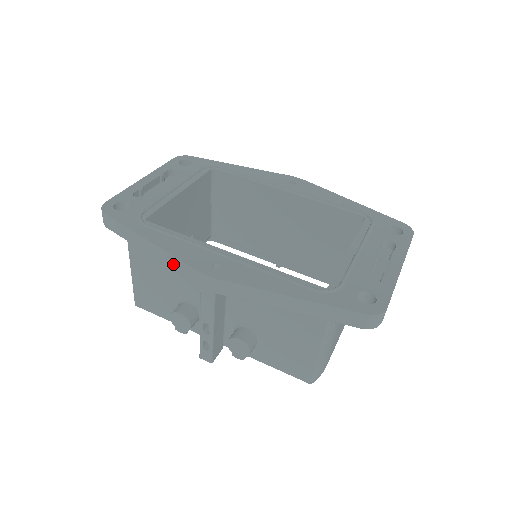
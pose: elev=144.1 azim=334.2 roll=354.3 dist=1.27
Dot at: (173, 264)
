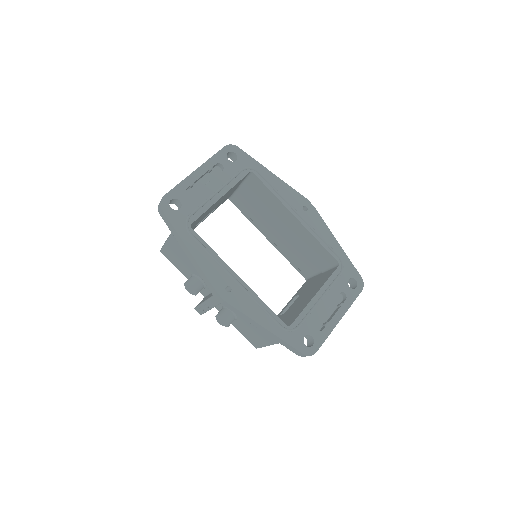
Dot at: (201, 273)
